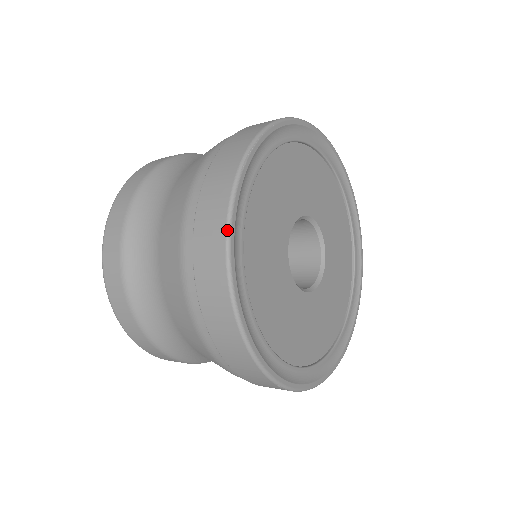
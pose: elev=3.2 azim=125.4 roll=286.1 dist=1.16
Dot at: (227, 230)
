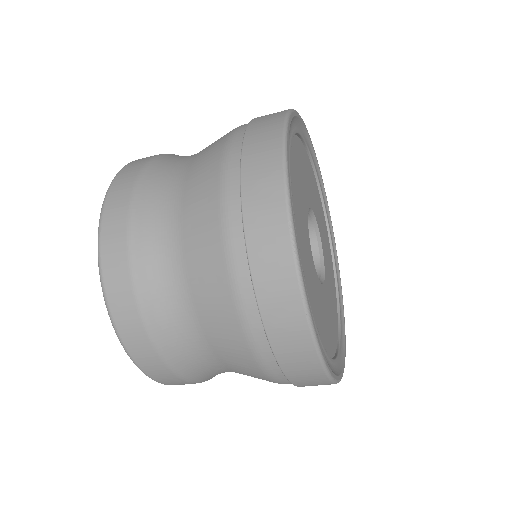
Dot at: (292, 109)
